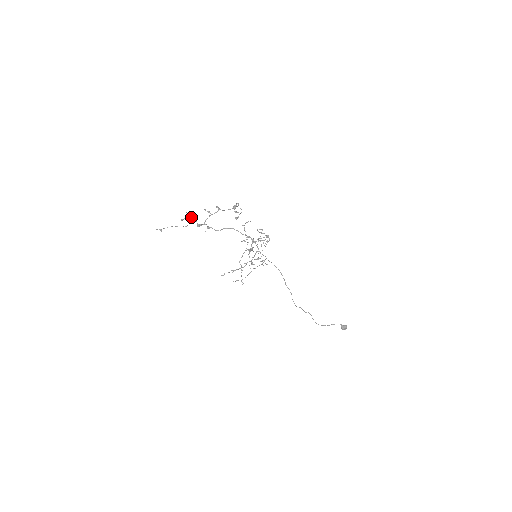
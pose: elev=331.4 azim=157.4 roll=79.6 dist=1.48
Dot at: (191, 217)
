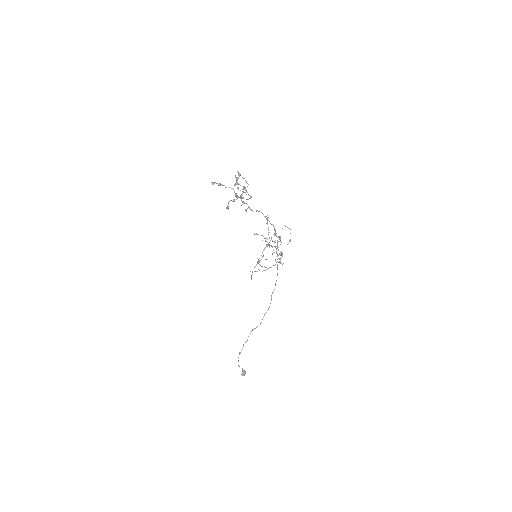
Dot at: occluded
